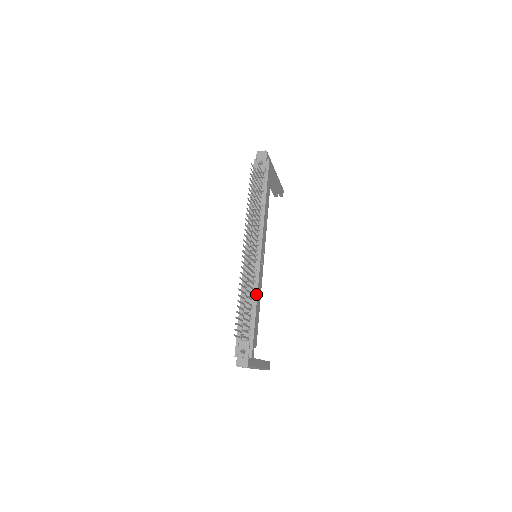
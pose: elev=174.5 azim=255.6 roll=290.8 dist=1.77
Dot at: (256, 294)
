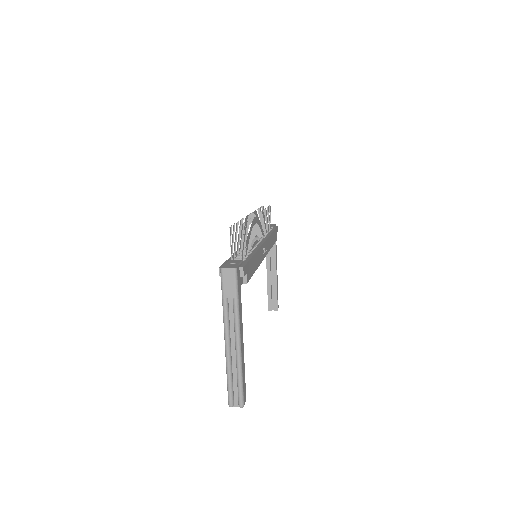
Dot at: (256, 250)
